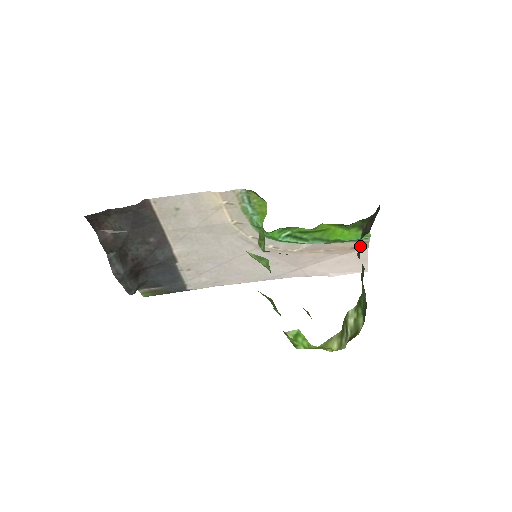
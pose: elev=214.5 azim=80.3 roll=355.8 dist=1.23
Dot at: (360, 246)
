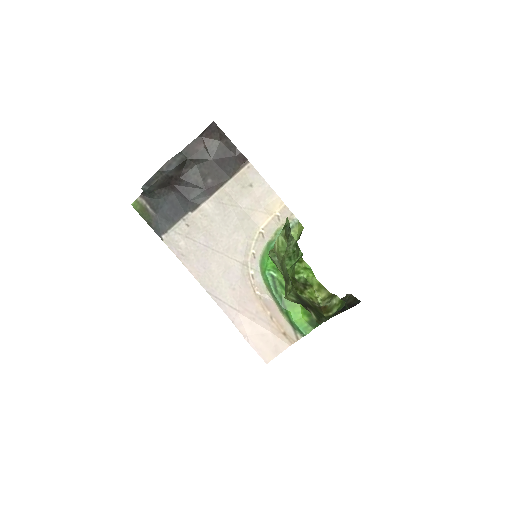
Dot at: (290, 337)
